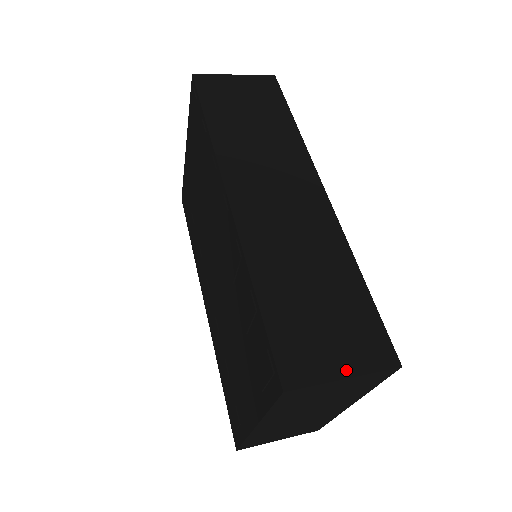
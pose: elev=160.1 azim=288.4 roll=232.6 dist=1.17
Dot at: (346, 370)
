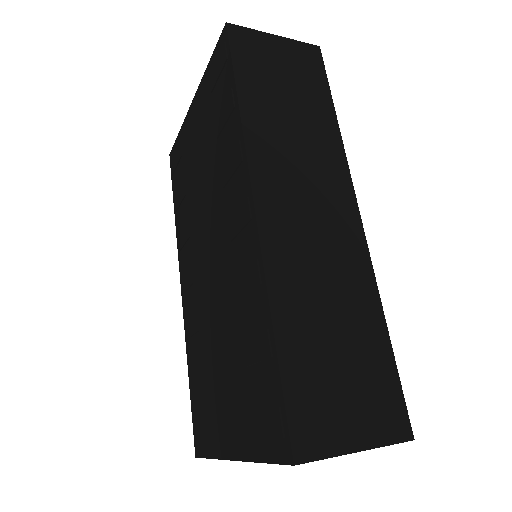
Dot at: (360, 441)
